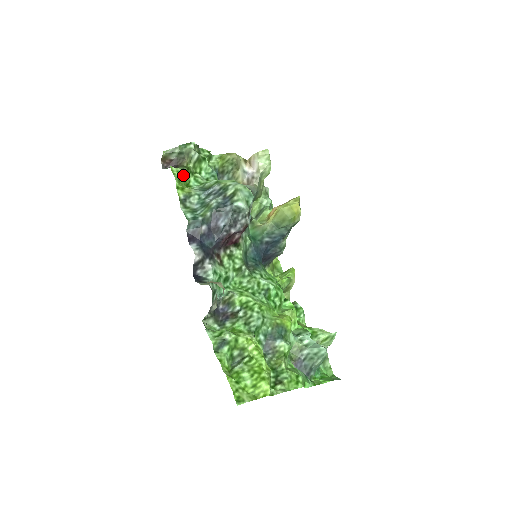
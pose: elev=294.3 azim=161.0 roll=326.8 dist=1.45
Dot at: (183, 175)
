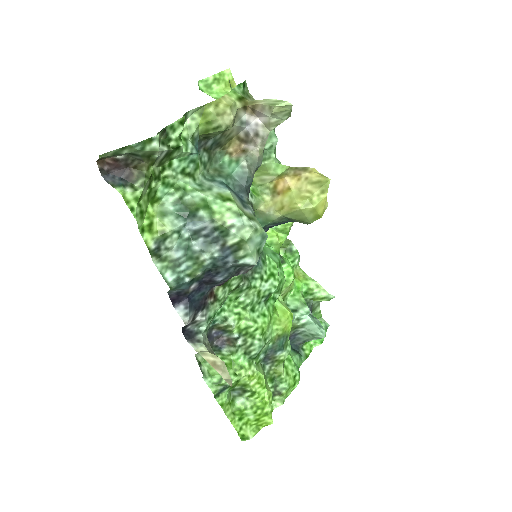
Dot at: (145, 193)
